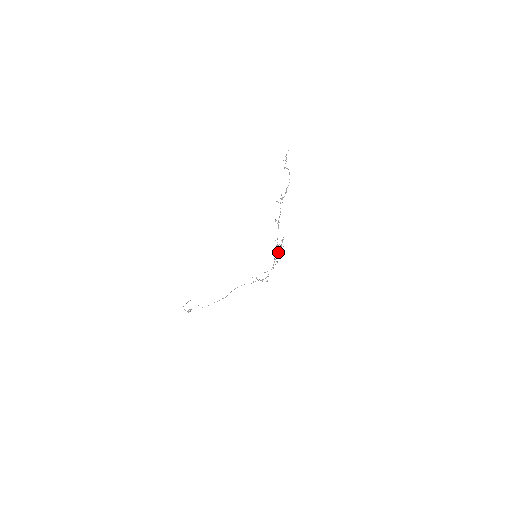
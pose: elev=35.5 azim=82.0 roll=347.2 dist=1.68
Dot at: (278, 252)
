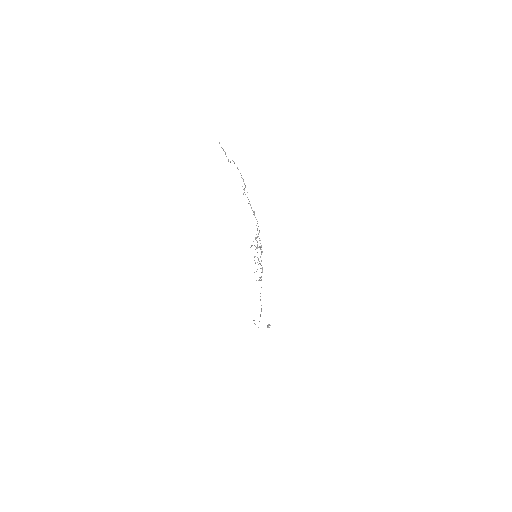
Dot at: occluded
